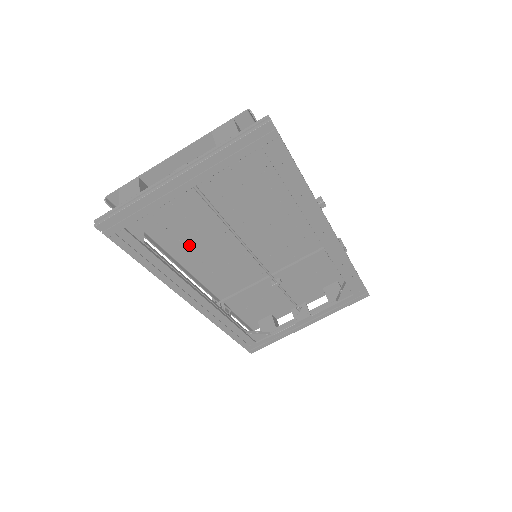
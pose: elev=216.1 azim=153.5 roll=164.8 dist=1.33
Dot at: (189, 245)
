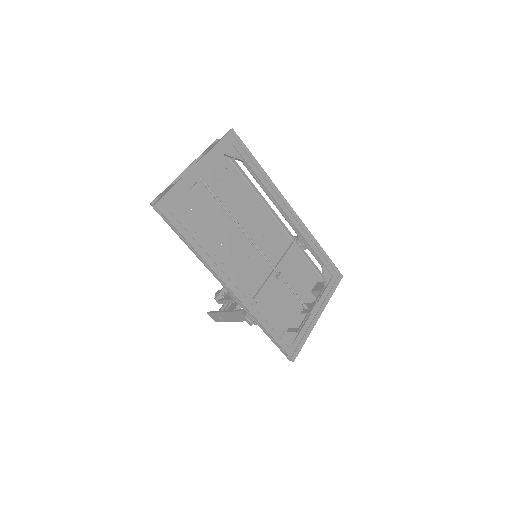
Dot at: (210, 248)
